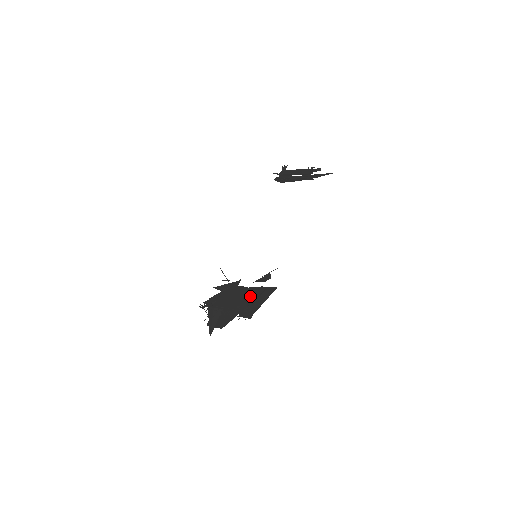
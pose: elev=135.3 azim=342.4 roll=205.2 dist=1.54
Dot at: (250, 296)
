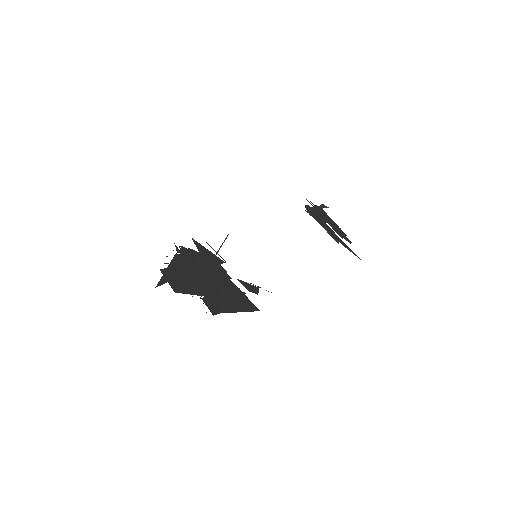
Dot at: (232, 292)
